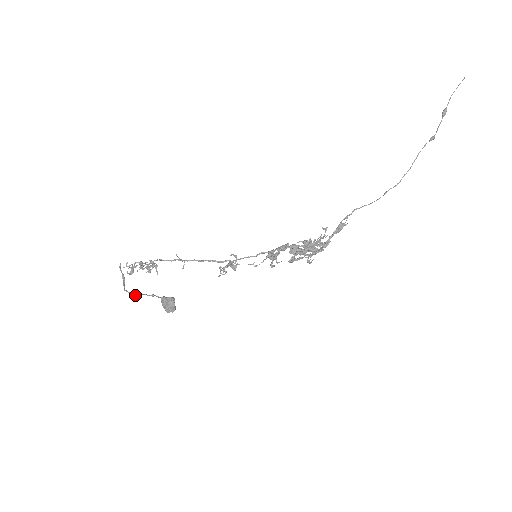
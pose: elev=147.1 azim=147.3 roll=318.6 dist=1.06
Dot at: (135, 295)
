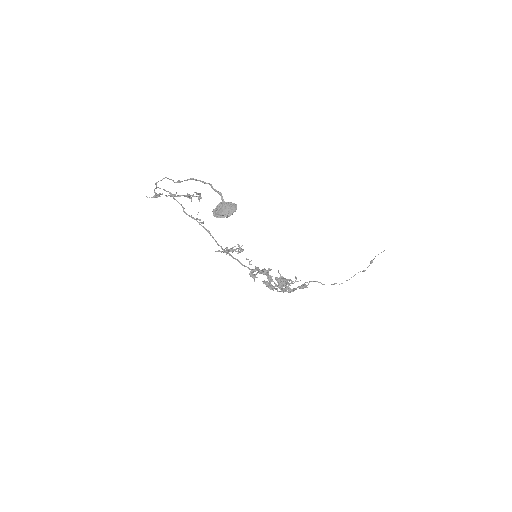
Dot at: (208, 183)
